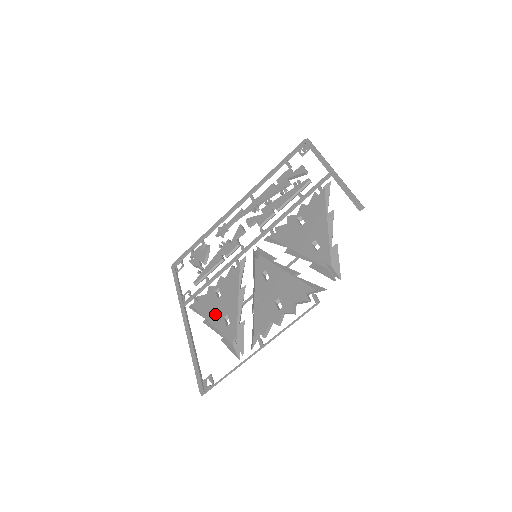
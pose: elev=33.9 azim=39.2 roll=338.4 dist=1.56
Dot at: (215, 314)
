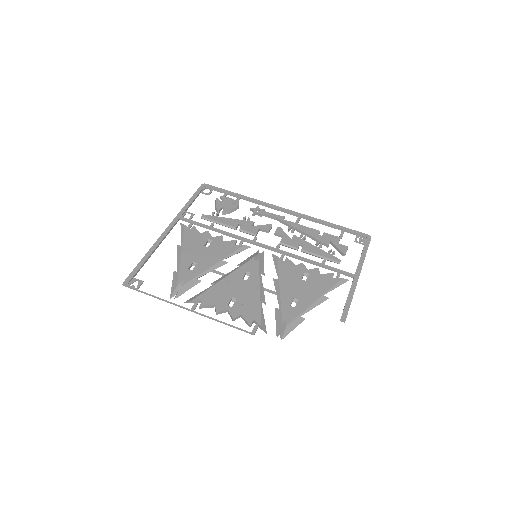
Dot at: (191, 252)
